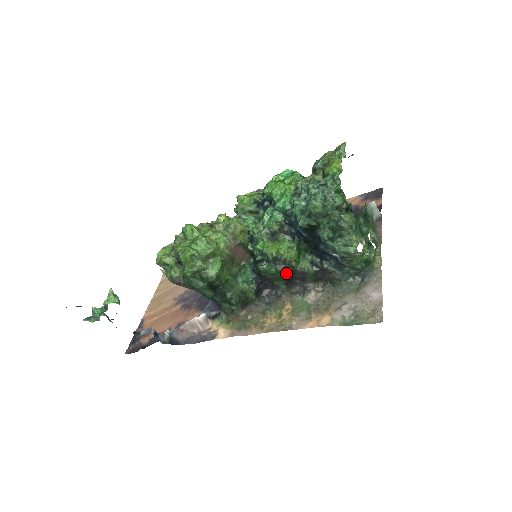
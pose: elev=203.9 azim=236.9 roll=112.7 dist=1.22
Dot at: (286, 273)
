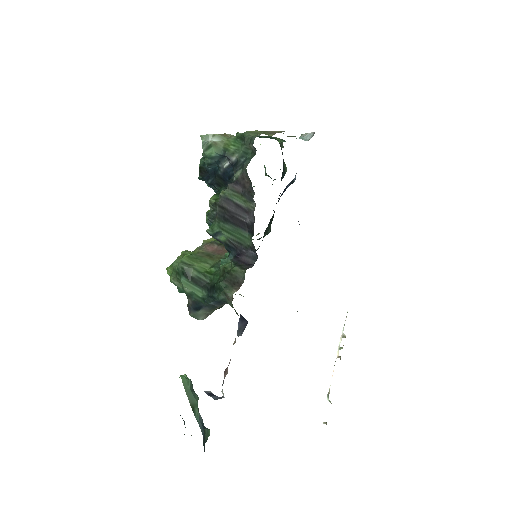
Dot at: (223, 216)
